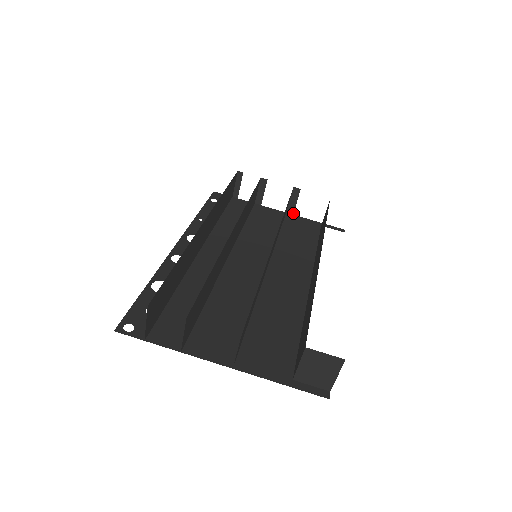
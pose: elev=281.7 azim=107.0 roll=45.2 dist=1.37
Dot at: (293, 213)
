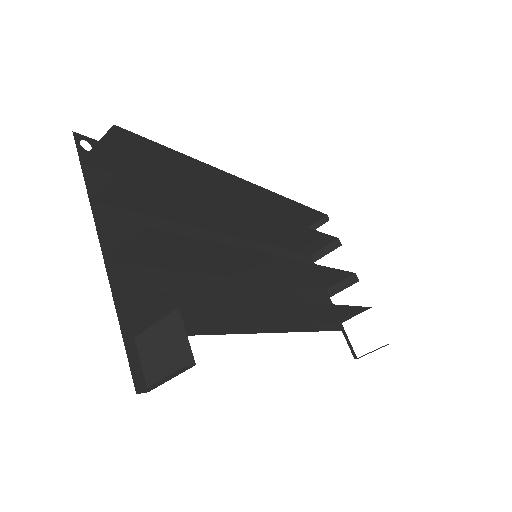
Dot at: (331, 296)
